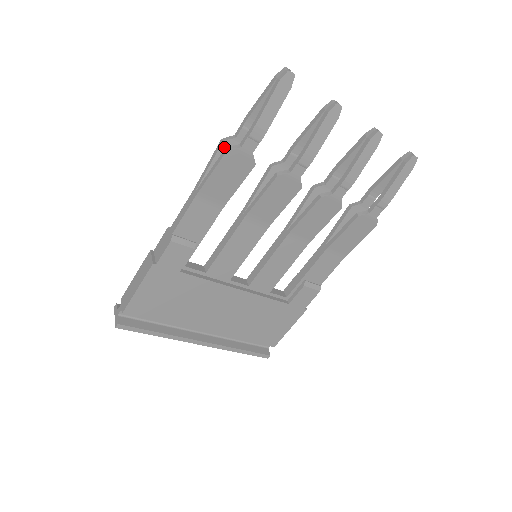
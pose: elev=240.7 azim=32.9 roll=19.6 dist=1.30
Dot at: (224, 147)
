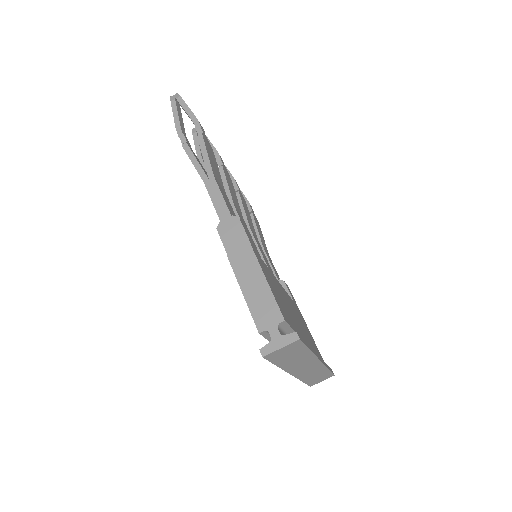
Dot at: (189, 147)
